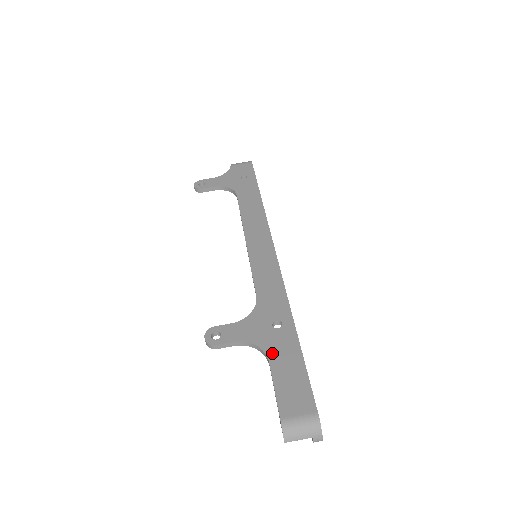
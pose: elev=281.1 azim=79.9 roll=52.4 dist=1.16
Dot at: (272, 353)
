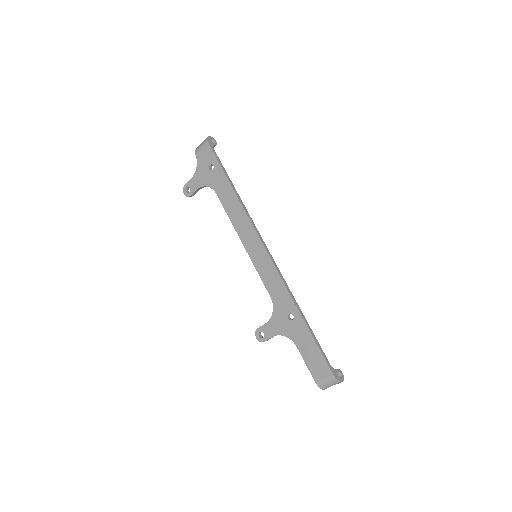
Dot at: (296, 340)
